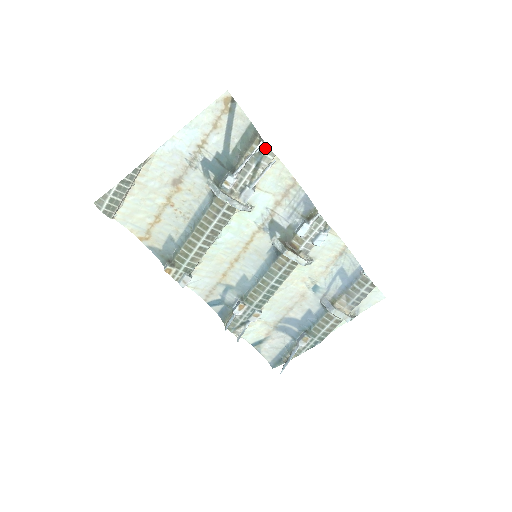
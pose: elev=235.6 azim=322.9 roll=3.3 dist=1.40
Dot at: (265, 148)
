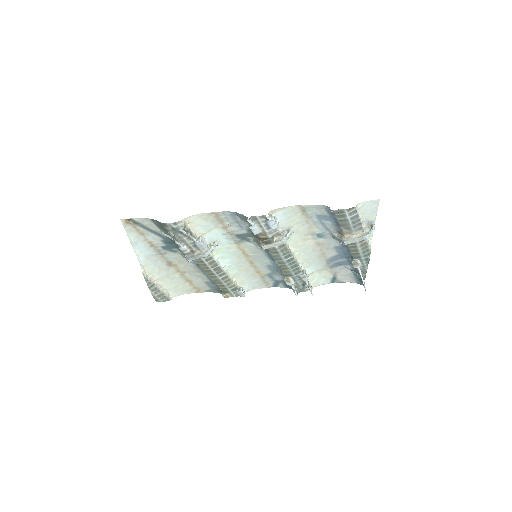
Dot at: (171, 225)
